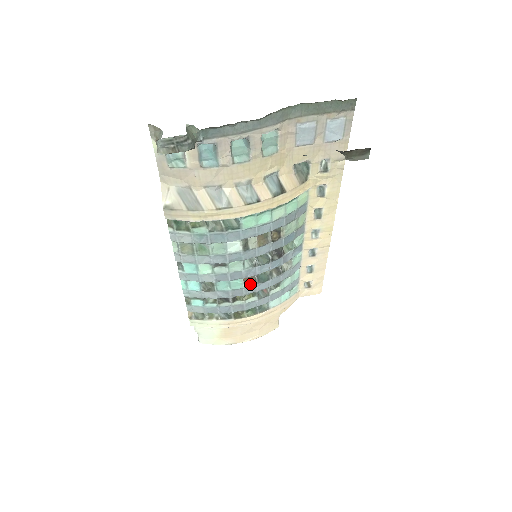
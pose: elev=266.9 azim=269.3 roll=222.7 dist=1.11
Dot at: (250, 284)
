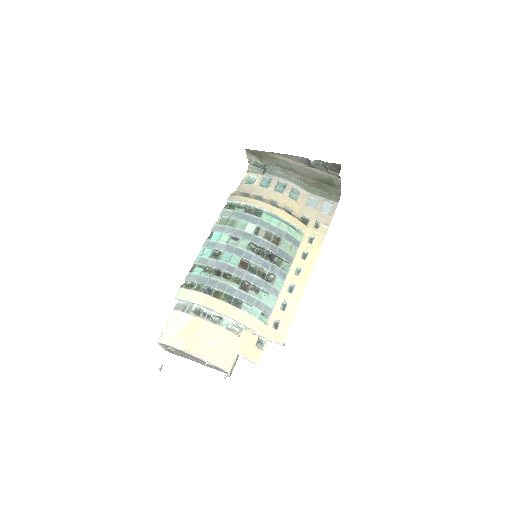
Dot at: (243, 266)
